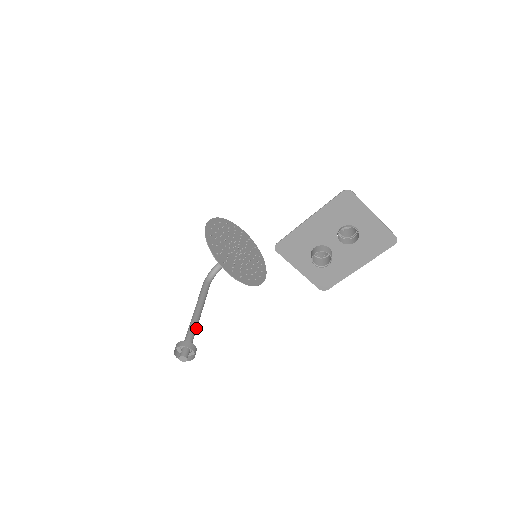
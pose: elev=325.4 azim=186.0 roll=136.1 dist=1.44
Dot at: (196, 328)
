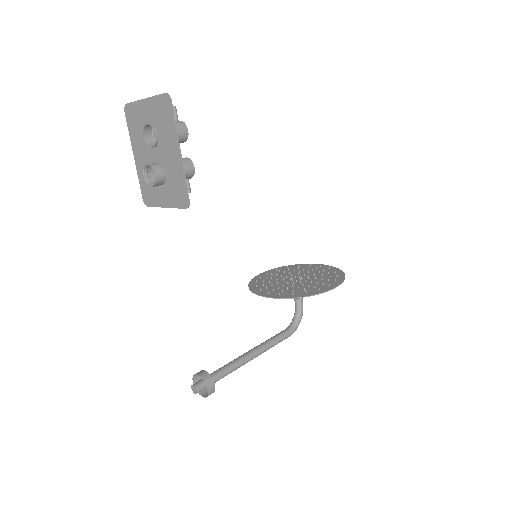
Dot at: (233, 364)
